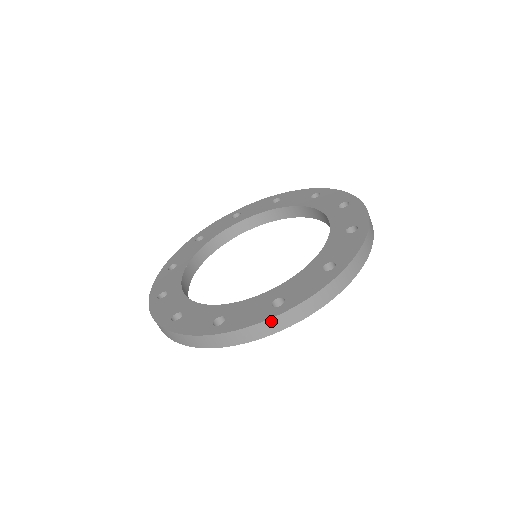
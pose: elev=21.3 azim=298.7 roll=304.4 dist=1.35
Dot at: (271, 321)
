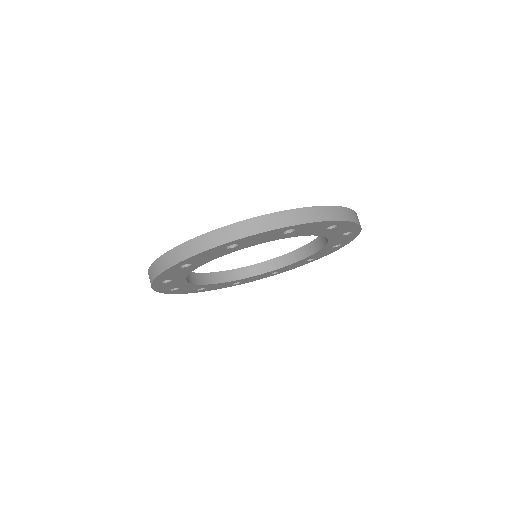
Dot at: (279, 214)
